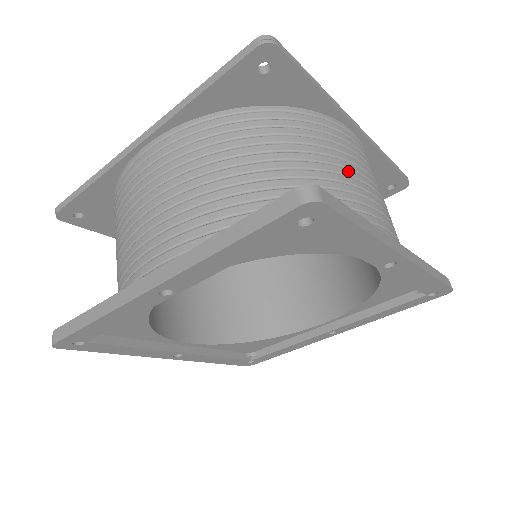
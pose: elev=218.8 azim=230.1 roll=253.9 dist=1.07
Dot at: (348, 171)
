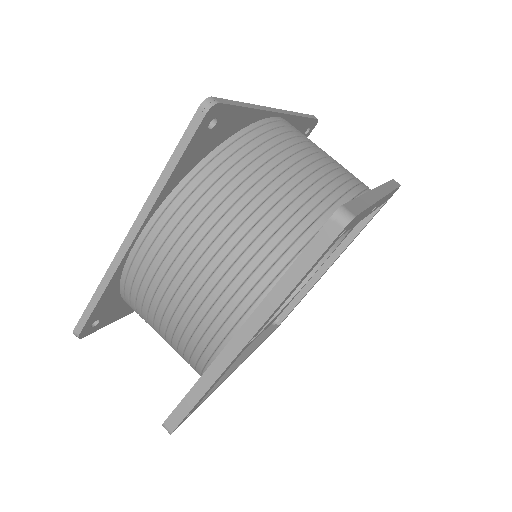
Dot at: (308, 158)
